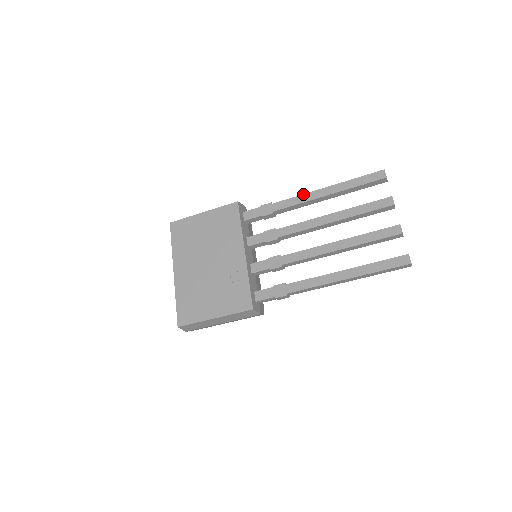
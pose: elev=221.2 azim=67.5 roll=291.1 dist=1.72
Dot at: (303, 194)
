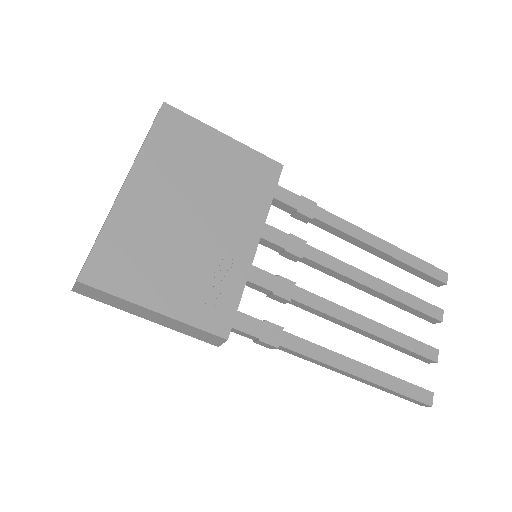
Dot at: (359, 227)
